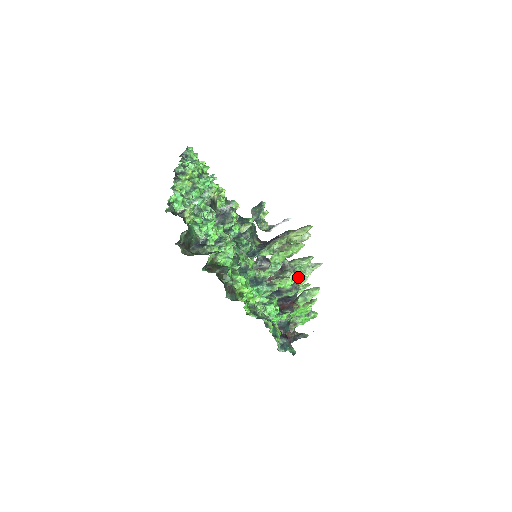
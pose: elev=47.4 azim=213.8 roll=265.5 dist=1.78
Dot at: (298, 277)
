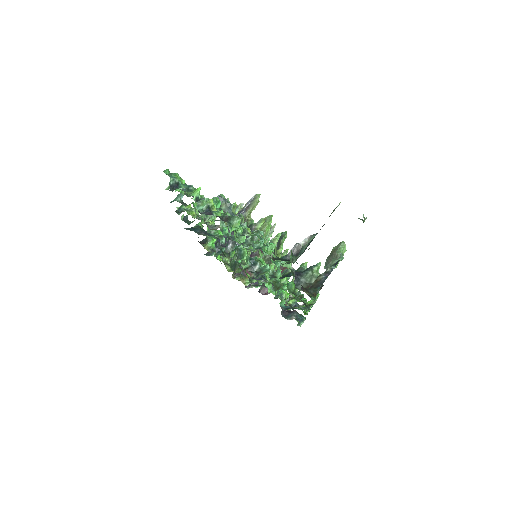
Dot at: occluded
